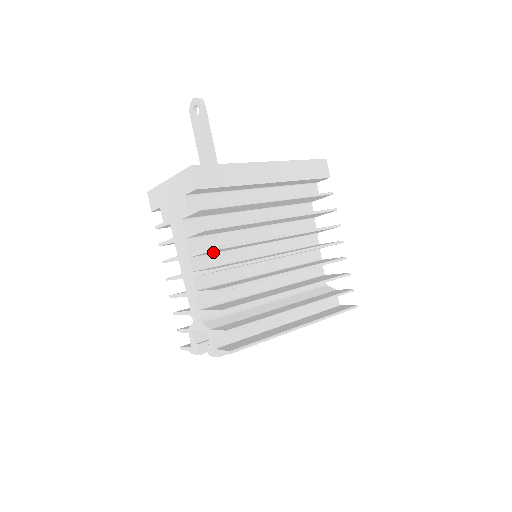
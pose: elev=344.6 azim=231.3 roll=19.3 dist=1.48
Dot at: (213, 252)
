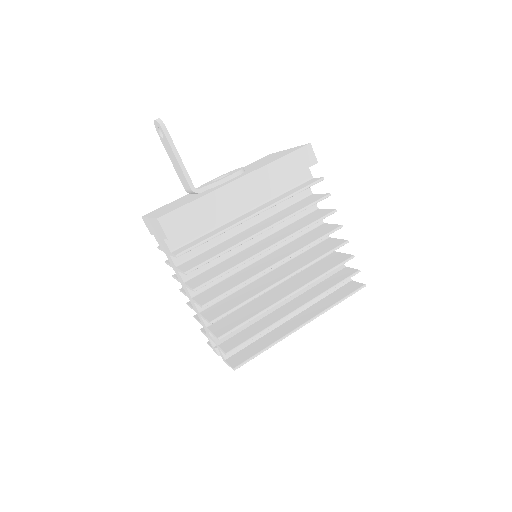
Dot at: occluded
